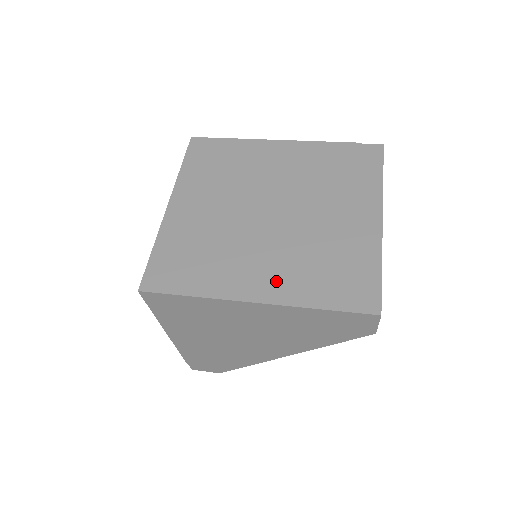
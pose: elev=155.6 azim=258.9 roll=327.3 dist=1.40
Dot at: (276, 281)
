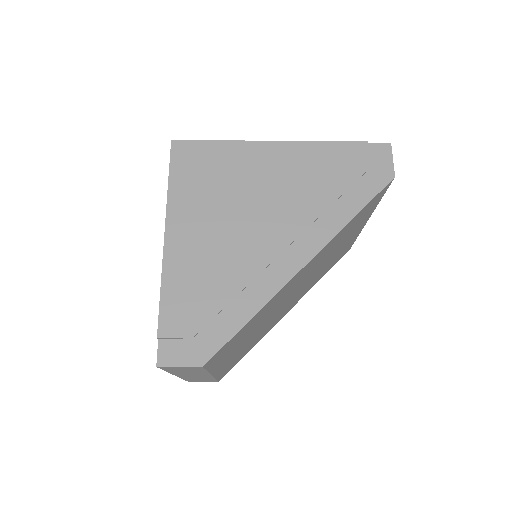
Dot at: occluded
